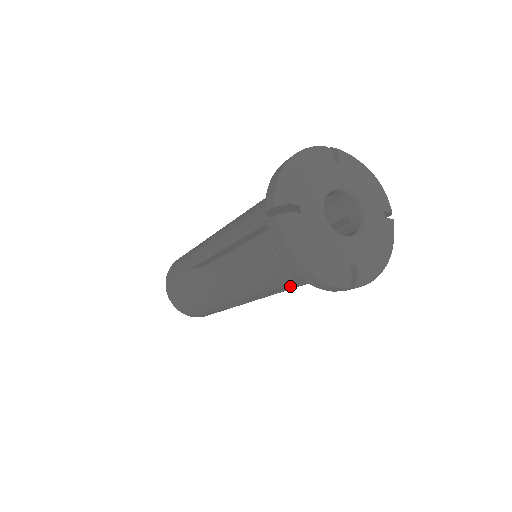
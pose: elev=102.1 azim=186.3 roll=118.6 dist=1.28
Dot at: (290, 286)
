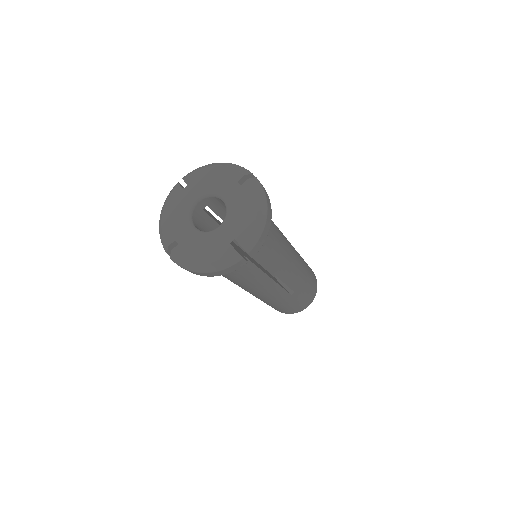
Dot at: (257, 269)
